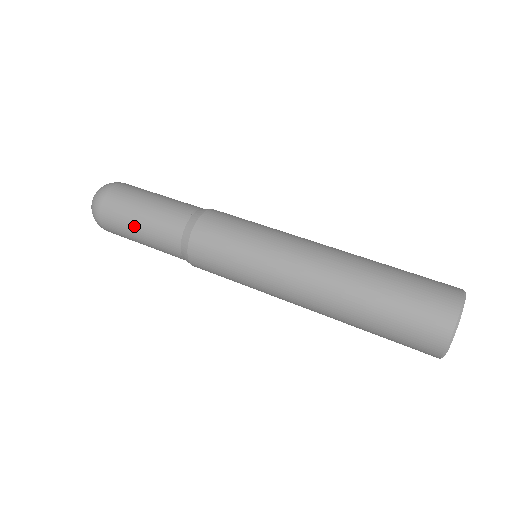
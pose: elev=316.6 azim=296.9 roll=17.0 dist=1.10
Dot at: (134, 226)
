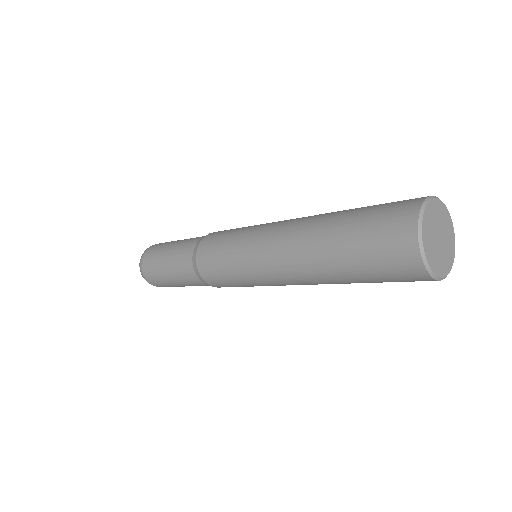
Dot at: (163, 265)
